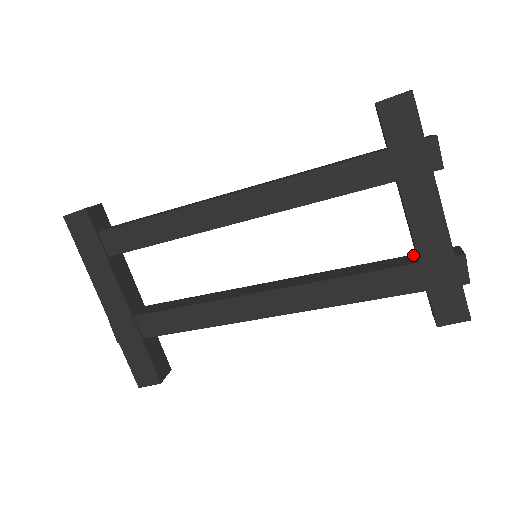
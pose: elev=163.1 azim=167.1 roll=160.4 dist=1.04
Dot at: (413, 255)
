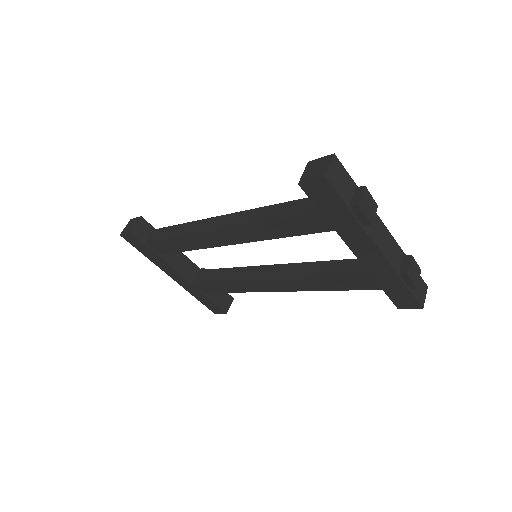
Dot at: occluded
